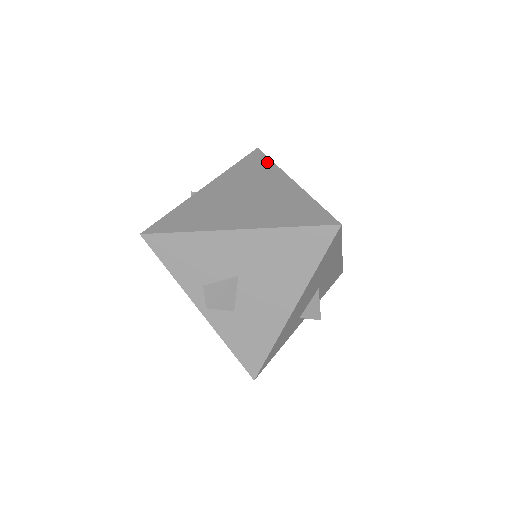
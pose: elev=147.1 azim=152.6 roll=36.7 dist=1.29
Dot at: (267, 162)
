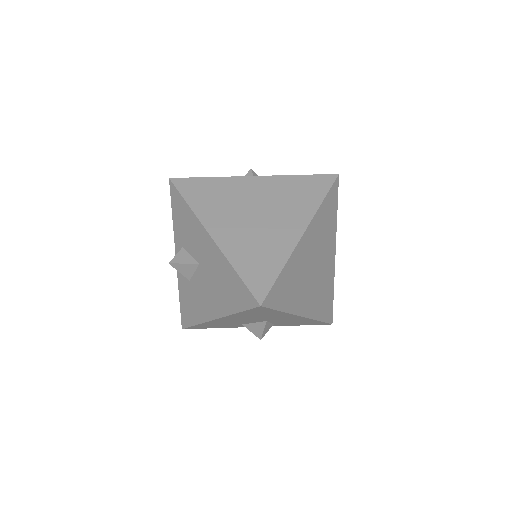
Dot at: (319, 196)
